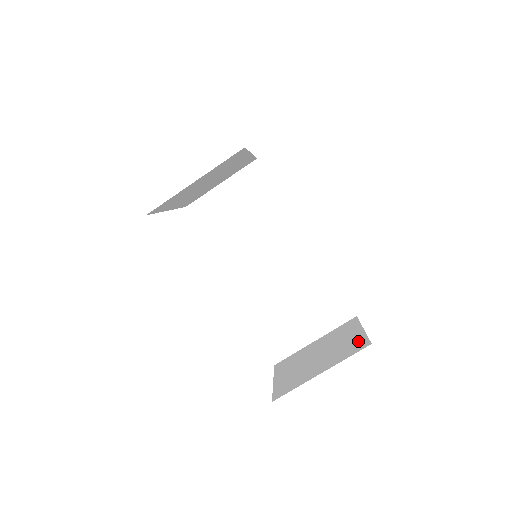
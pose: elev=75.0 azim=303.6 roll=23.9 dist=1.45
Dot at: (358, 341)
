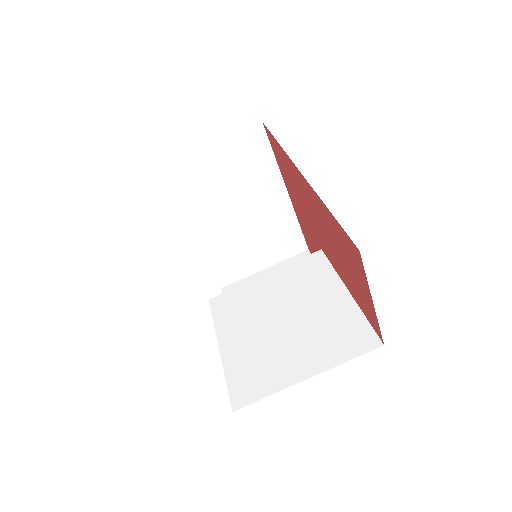
Dot at: occluded
